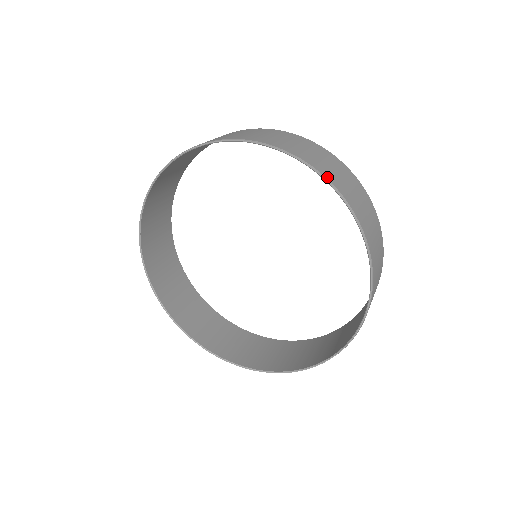
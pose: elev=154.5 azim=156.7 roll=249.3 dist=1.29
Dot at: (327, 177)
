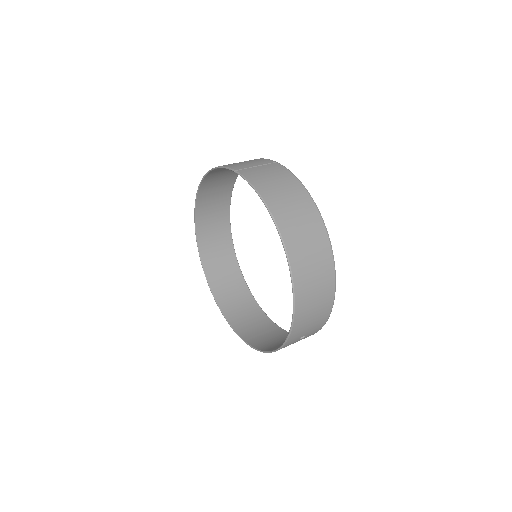
Dot at: (289, 251)
